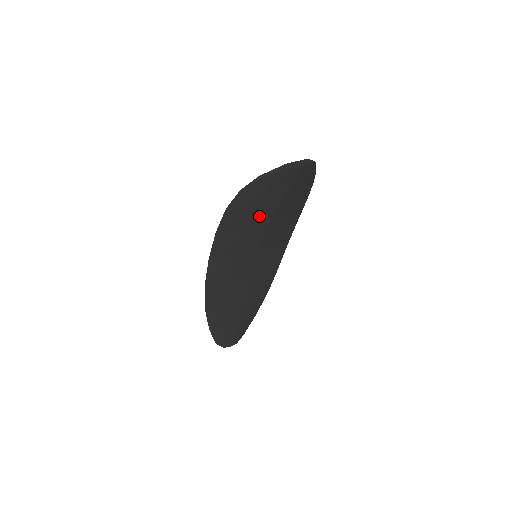
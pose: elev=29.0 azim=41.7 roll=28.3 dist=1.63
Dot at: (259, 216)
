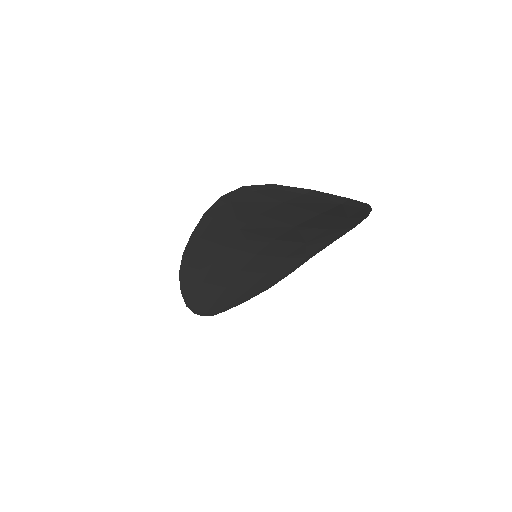
Dot at: (266, 223)
